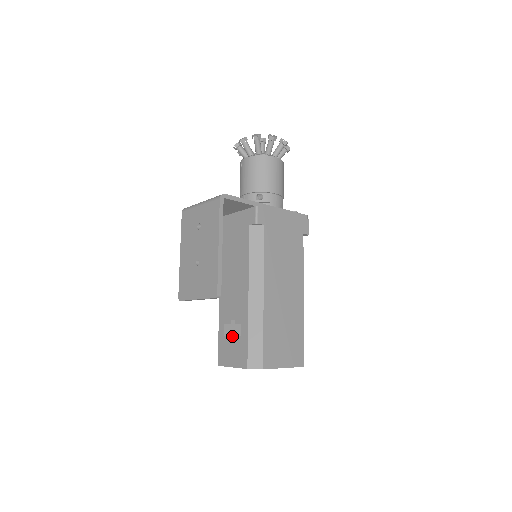
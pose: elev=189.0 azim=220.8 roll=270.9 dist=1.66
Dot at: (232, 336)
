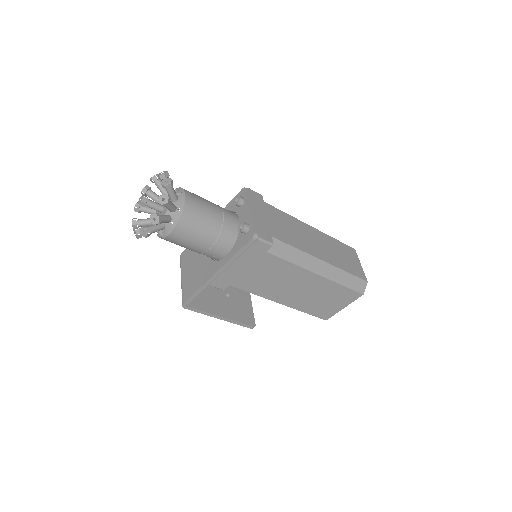
Dot at: occluded
